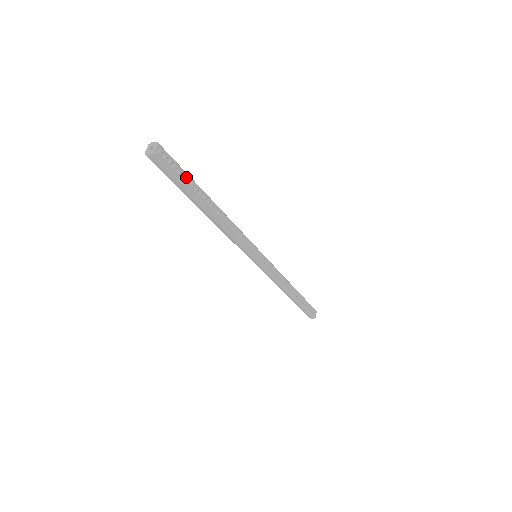
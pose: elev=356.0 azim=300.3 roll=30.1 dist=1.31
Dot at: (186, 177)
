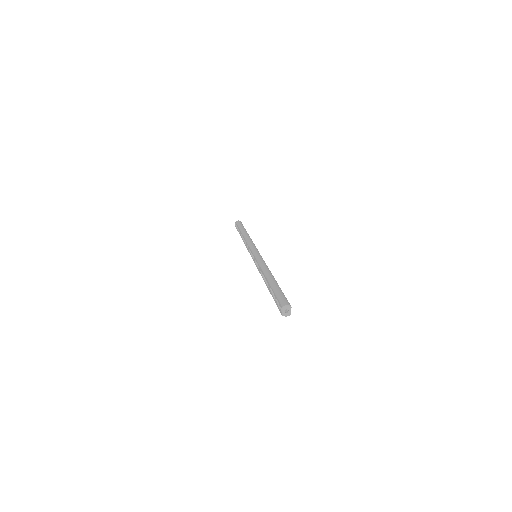
Dot at: occluded
